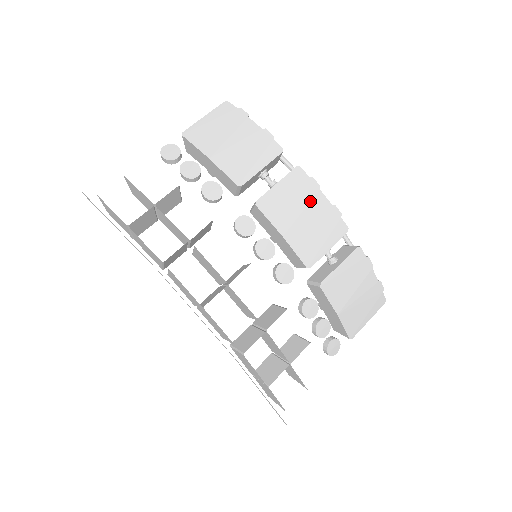
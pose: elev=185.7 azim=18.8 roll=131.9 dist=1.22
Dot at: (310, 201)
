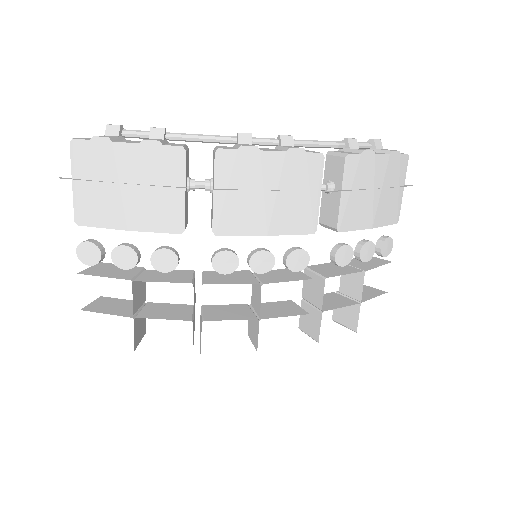
Dot at: (261, 174)
